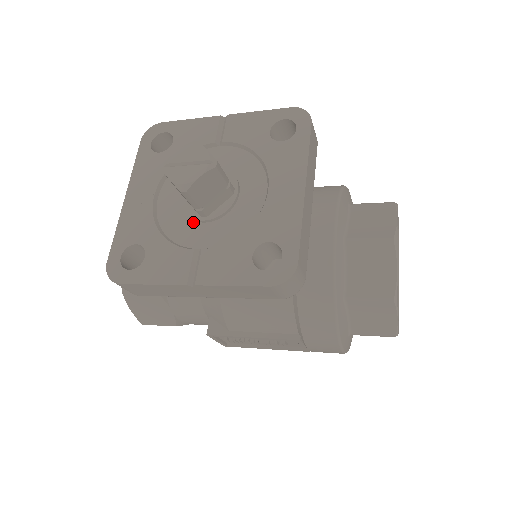
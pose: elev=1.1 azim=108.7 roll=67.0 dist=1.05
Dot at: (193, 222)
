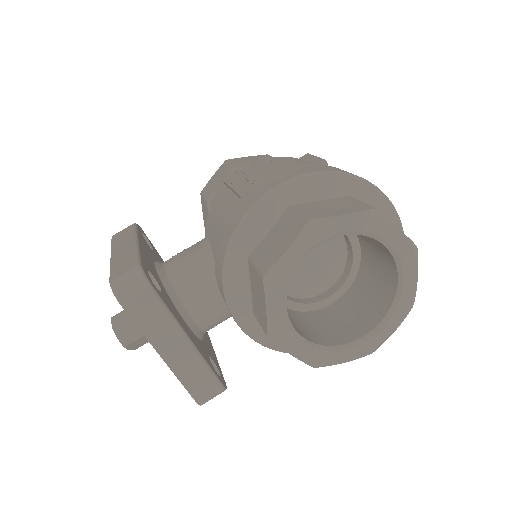
Dot at: occluded
